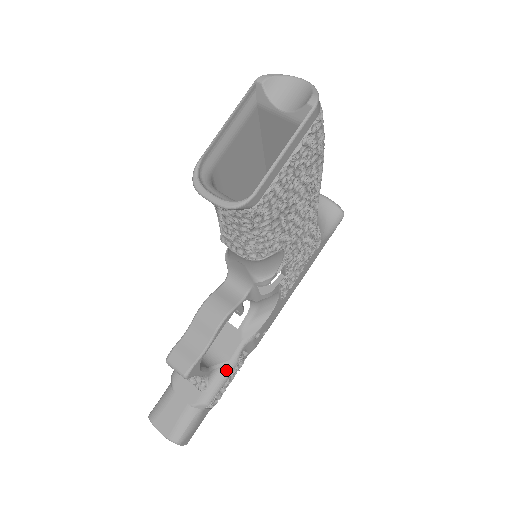
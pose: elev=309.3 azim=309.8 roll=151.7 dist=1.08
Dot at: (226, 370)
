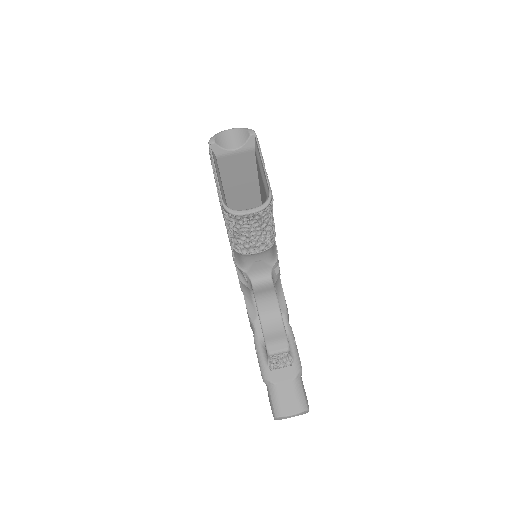
Dot at: (292, 340)
